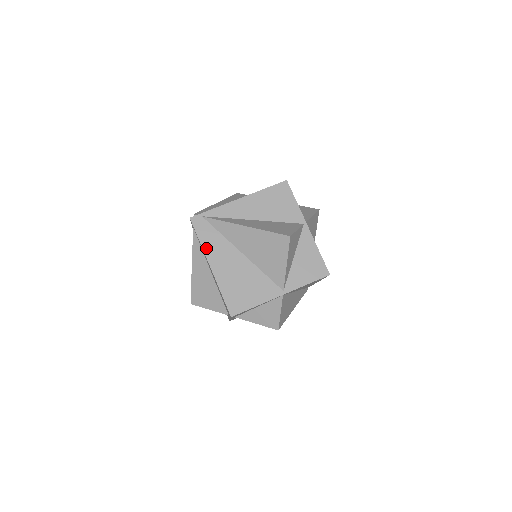
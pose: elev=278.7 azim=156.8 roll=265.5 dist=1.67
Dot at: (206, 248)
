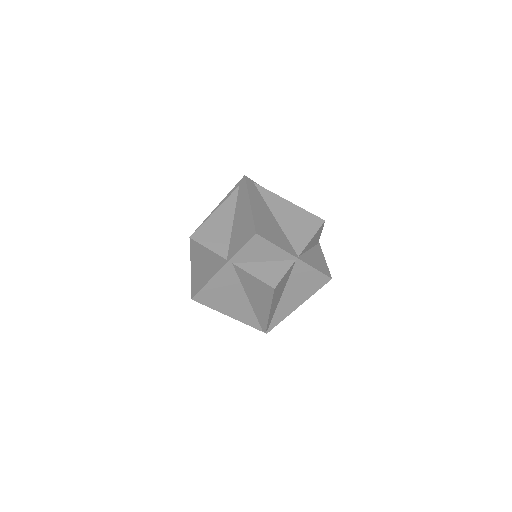
Dot at: (251, 193)
